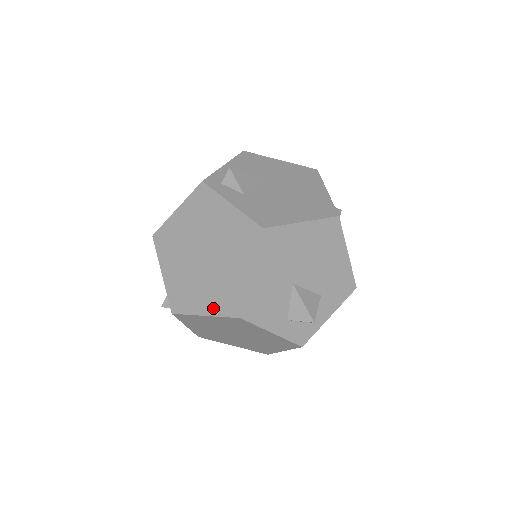
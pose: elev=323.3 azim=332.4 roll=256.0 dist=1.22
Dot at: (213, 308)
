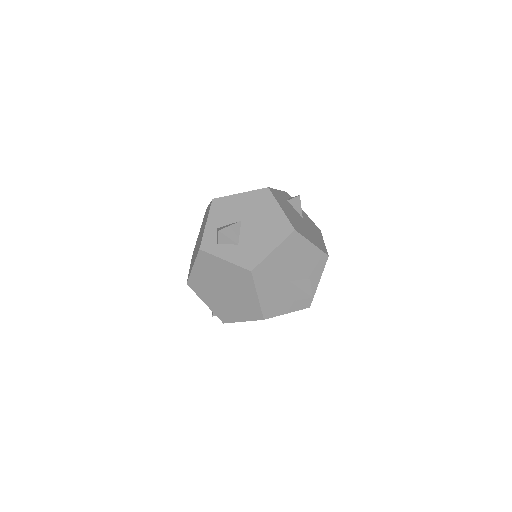
Dot at: occluded
